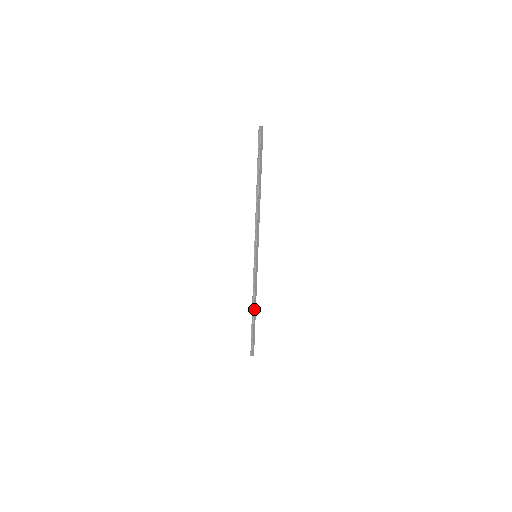
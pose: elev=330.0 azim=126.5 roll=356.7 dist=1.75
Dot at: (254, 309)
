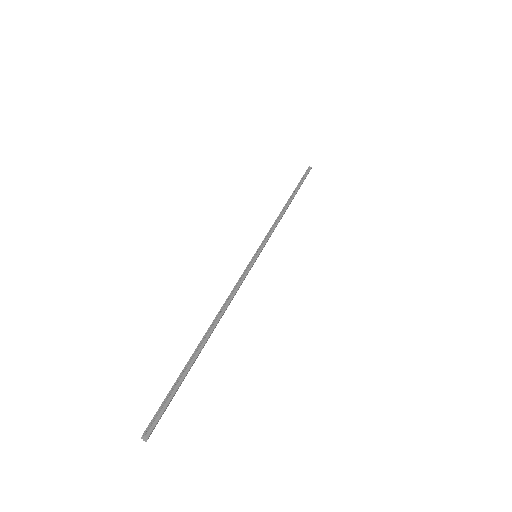
Dot at: (287, 208)
